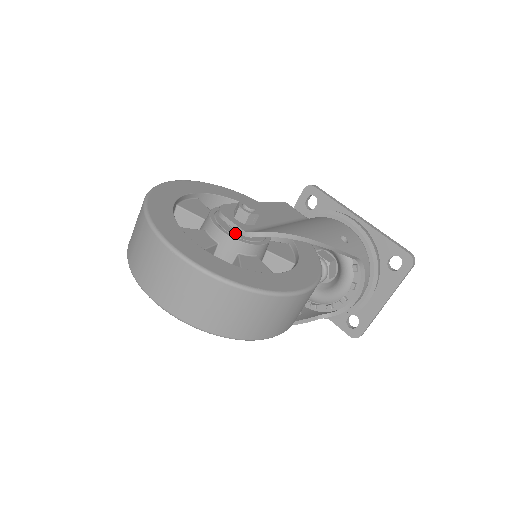
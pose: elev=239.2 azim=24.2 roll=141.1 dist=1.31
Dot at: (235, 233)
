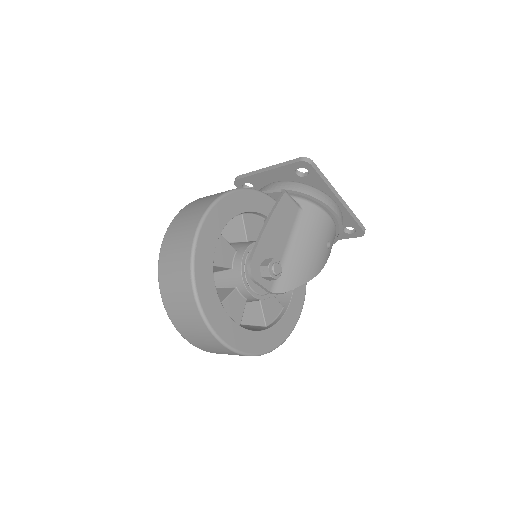
Dot at: (261, 289)
